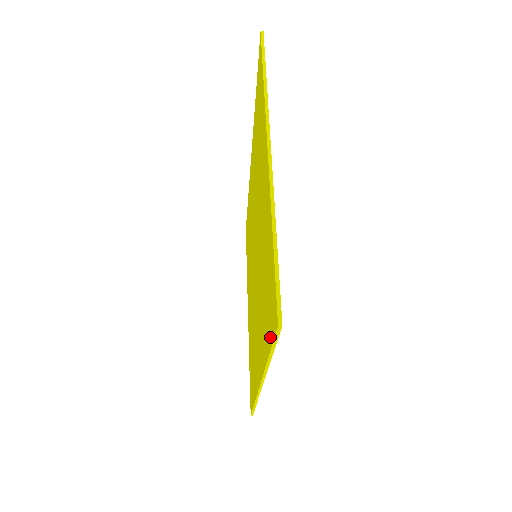
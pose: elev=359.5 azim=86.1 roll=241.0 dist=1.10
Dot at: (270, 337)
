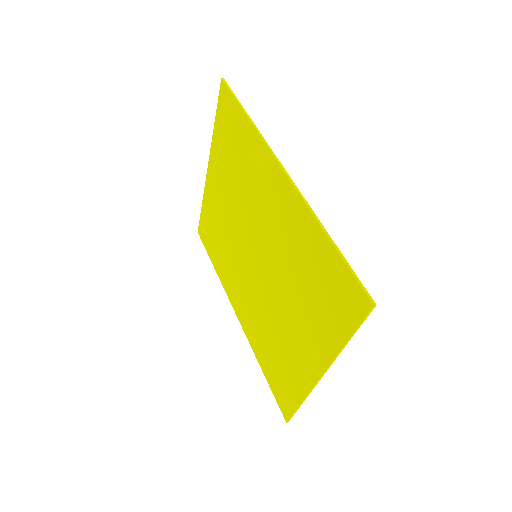
Dot at: (272, 387)
